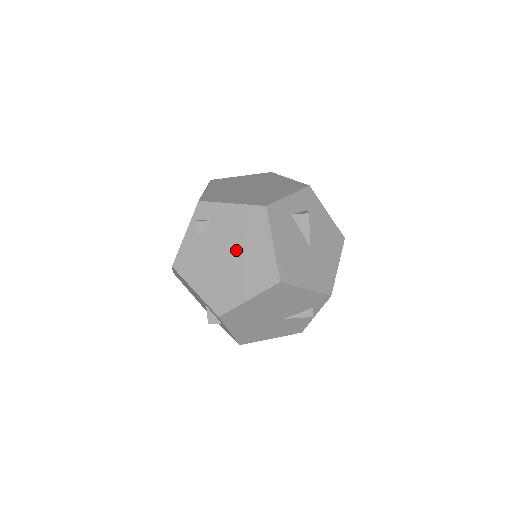
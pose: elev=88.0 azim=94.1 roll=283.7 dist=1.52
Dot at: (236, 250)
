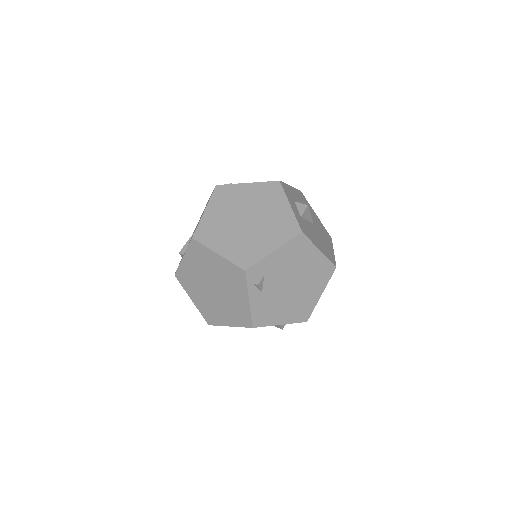
Dot at: (296, 276)
